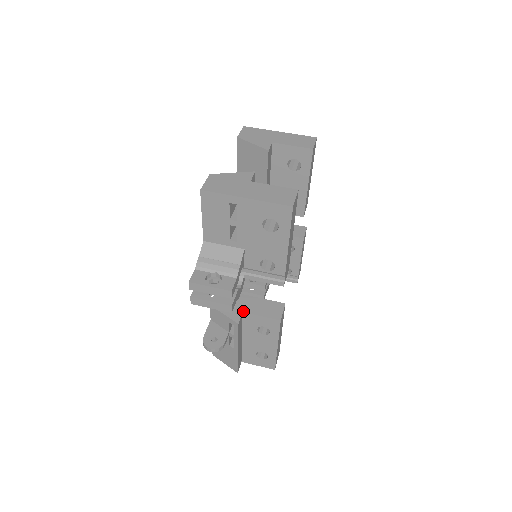
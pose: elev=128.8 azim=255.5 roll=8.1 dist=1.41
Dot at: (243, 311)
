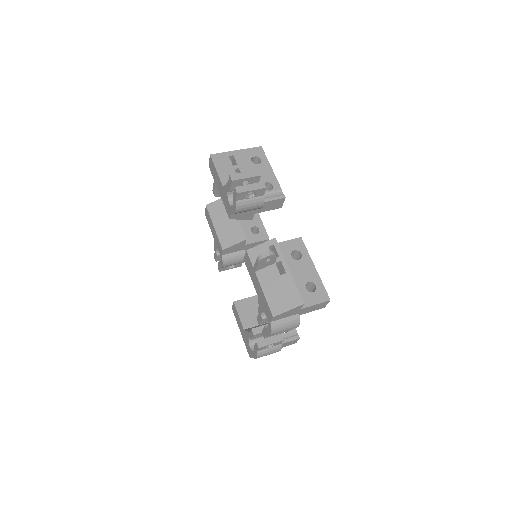
Dot at: occluded
